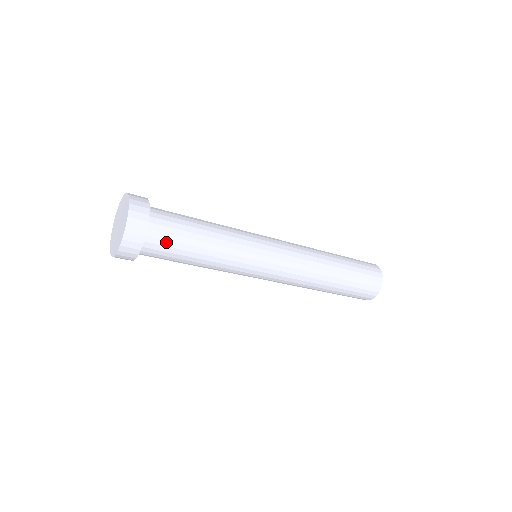
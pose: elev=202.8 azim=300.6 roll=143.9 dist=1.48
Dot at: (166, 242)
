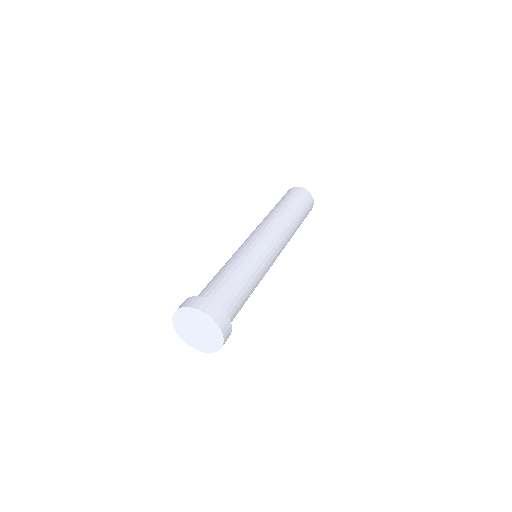
Dot at: occluded
